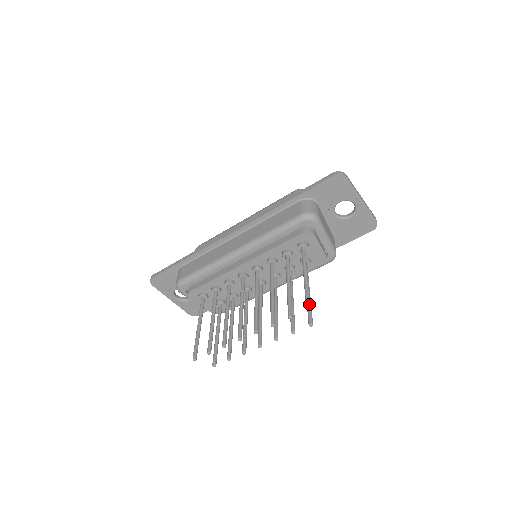
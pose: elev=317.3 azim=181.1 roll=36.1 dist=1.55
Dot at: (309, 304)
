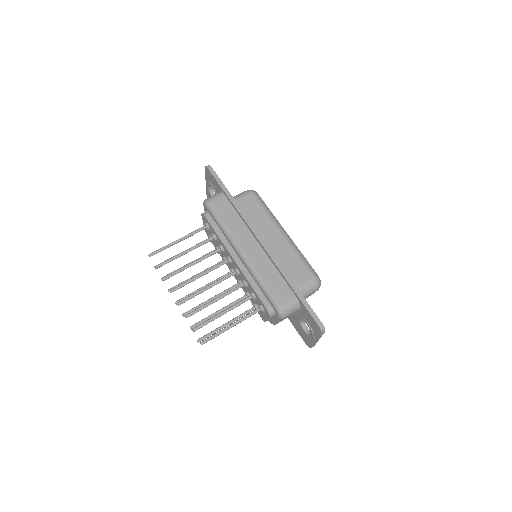
Dot at: (206, 342)
